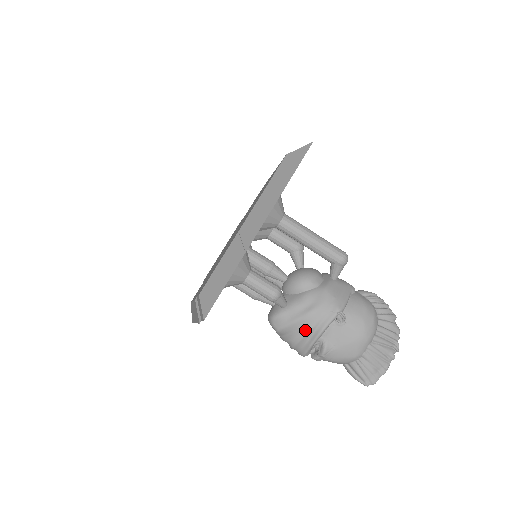
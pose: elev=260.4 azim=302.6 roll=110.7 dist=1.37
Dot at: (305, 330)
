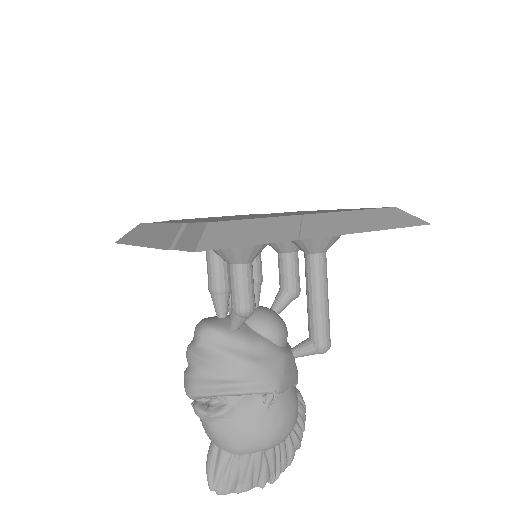
Dot at: (228, 374)
